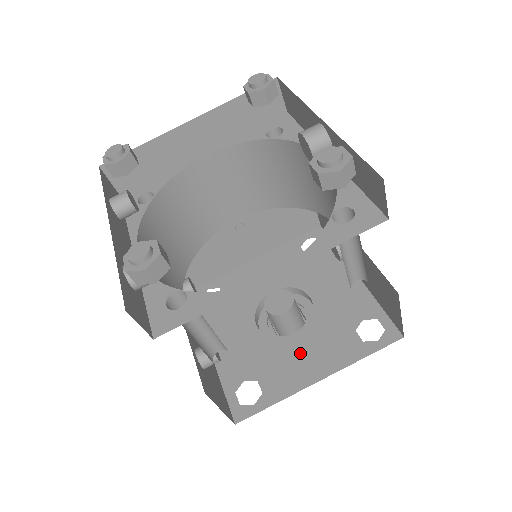
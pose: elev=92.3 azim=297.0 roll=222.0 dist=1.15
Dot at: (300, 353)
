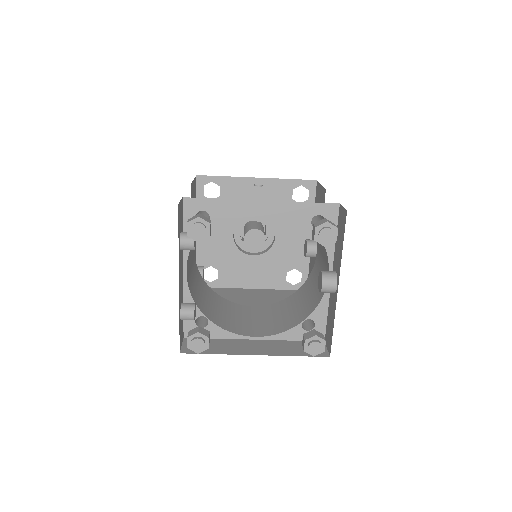
Dot at: (250, 268)
